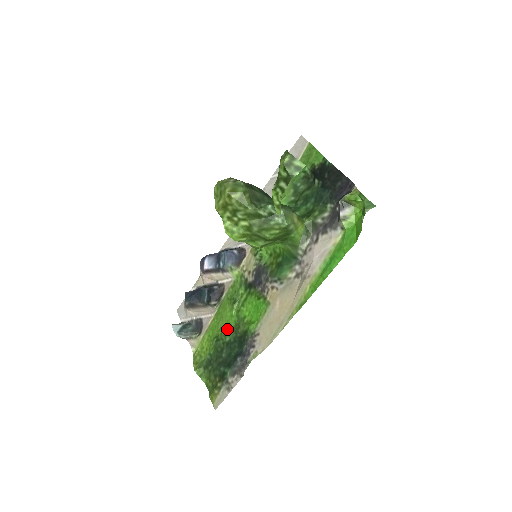
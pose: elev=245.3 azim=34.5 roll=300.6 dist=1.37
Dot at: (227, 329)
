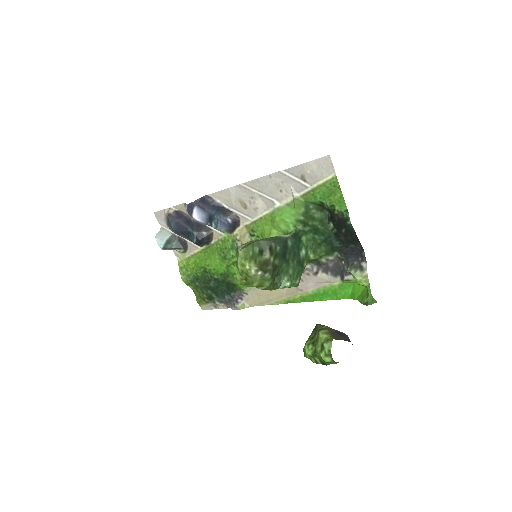
Dot at: (216, 271)
